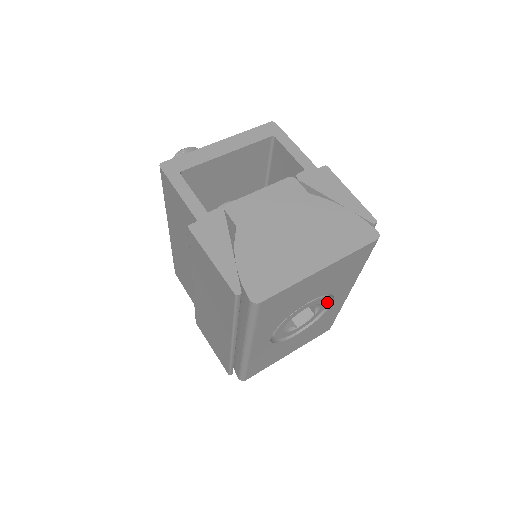
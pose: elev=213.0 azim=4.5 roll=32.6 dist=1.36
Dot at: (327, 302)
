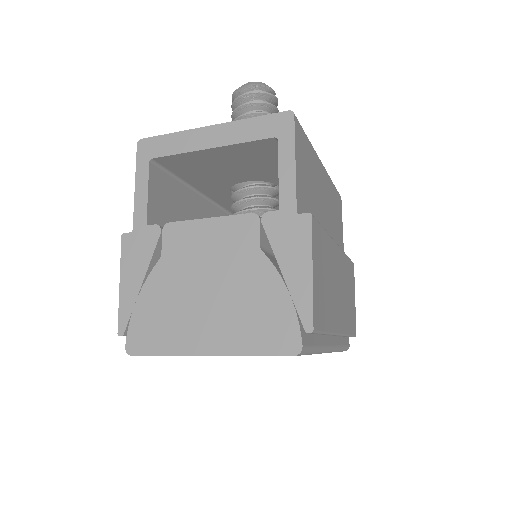
Dot at: occluded
